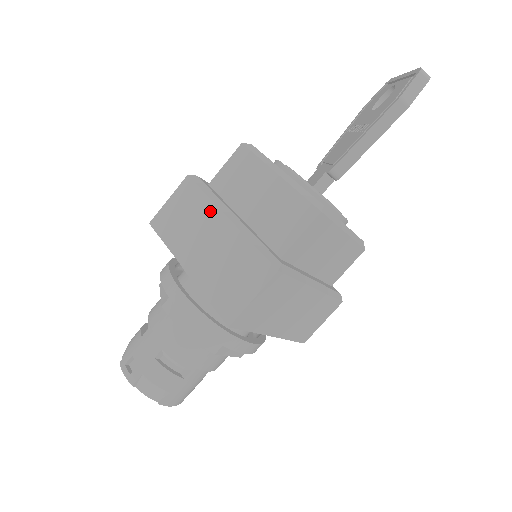
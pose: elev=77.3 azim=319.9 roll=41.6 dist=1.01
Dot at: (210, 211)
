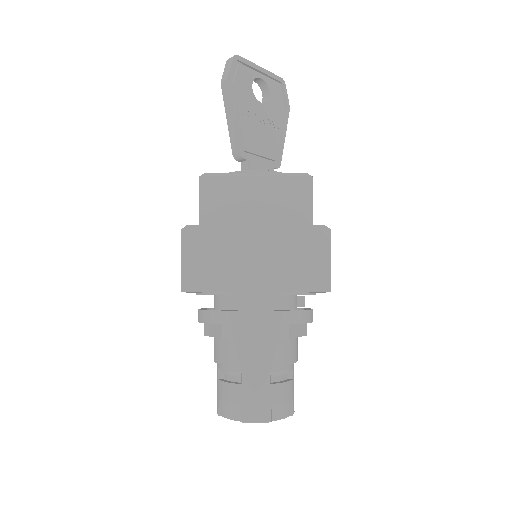
Dot at: occluded
